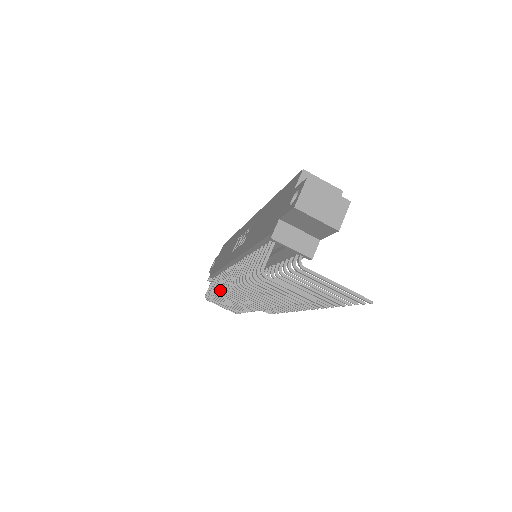
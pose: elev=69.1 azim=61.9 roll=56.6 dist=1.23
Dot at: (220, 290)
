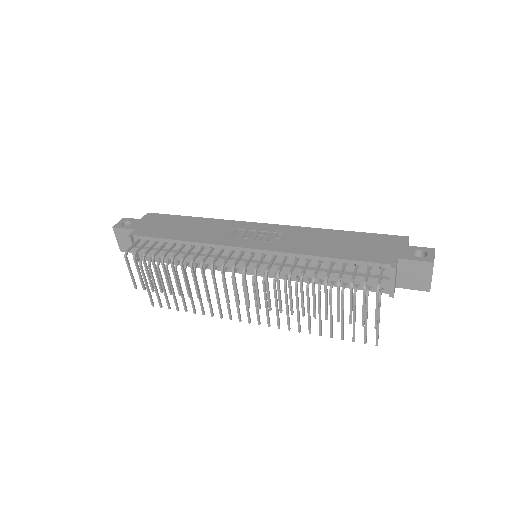
Dot at: (213, 264)
